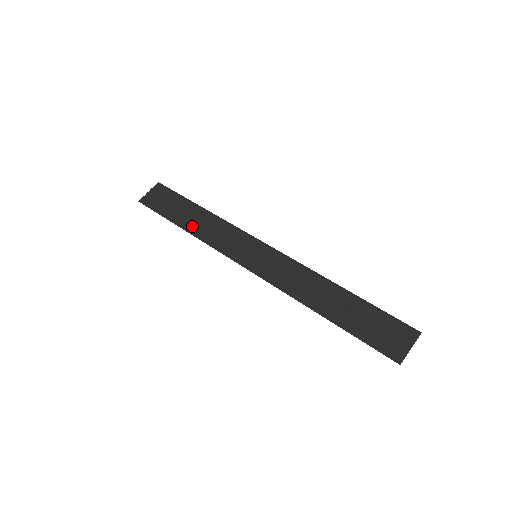
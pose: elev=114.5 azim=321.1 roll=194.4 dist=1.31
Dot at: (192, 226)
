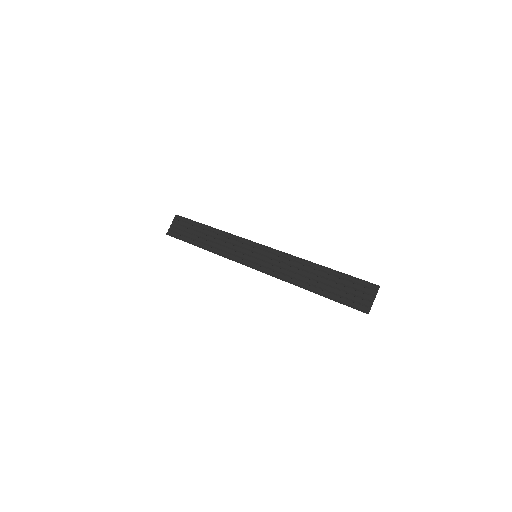
Dot at: (207, 244)
